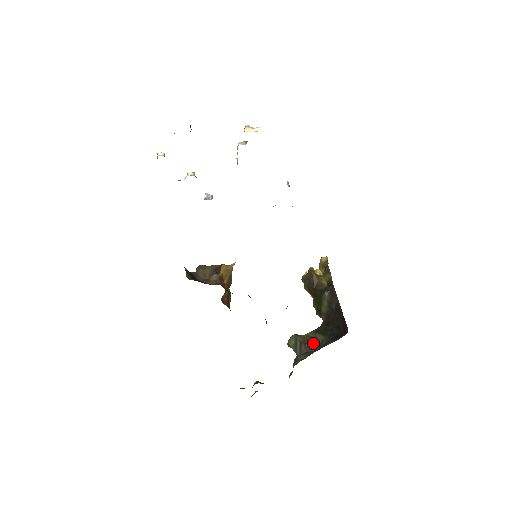
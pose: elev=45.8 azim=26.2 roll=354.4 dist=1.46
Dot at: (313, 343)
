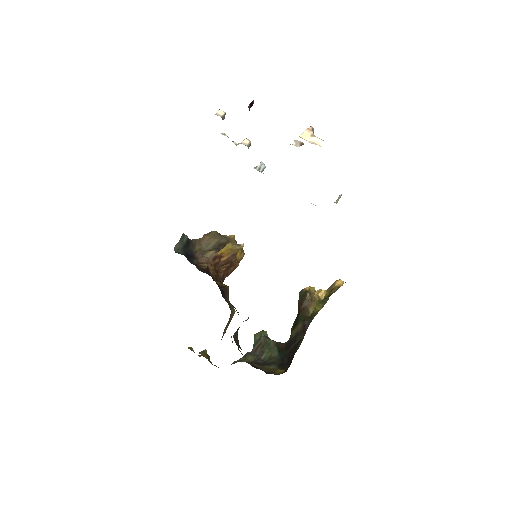
Dot at: (267, 353)
